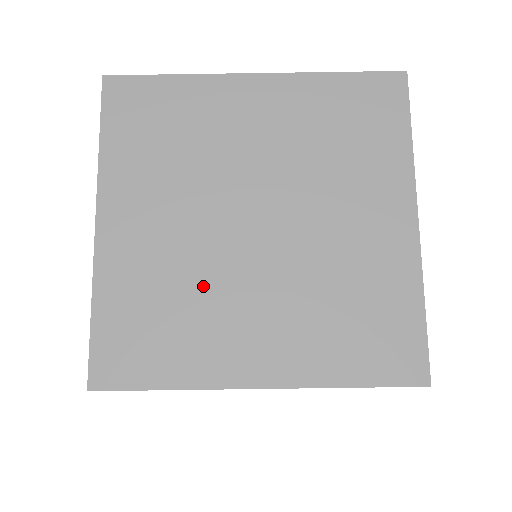
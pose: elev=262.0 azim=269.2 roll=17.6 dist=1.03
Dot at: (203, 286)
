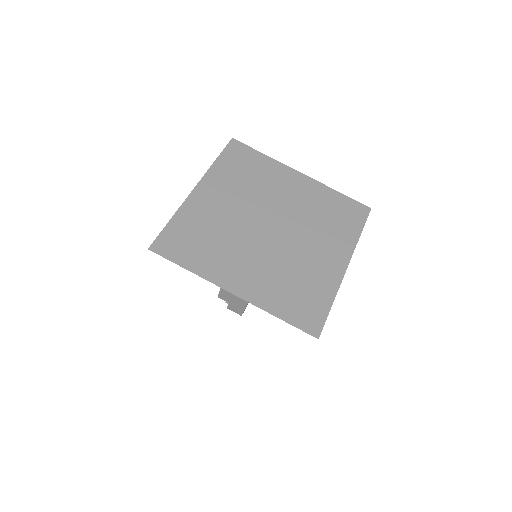
Dot at: (230, 238)
